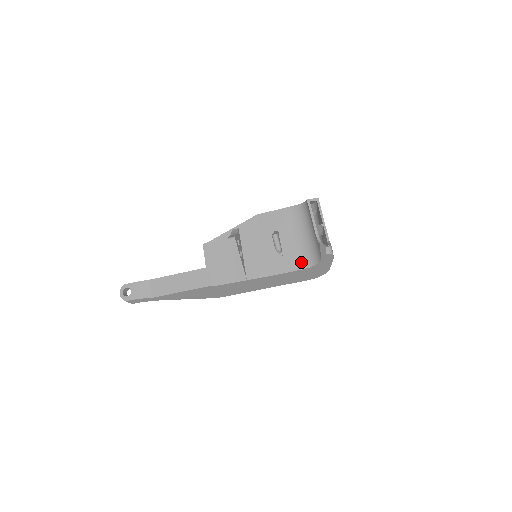
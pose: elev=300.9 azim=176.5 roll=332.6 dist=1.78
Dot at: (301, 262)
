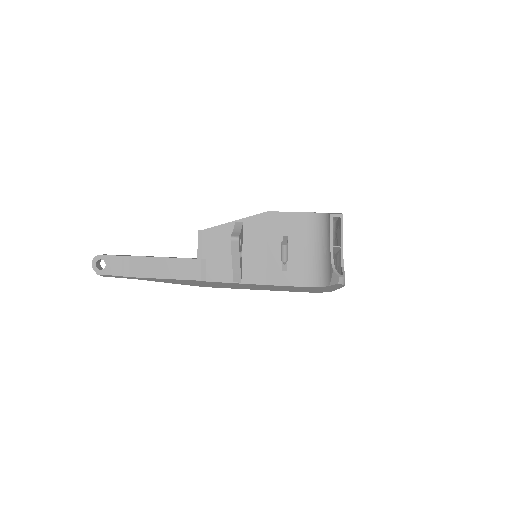
Dot at: (306, 279)
